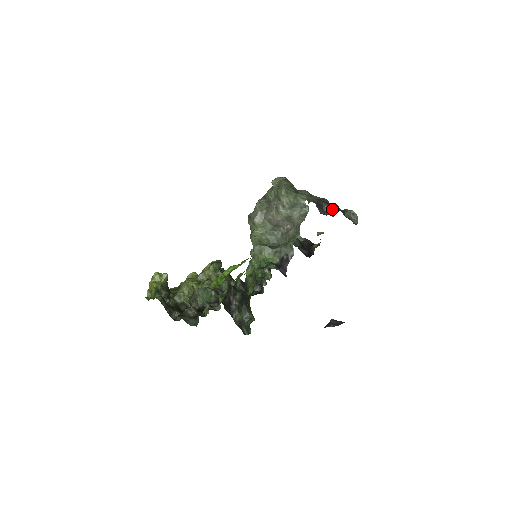
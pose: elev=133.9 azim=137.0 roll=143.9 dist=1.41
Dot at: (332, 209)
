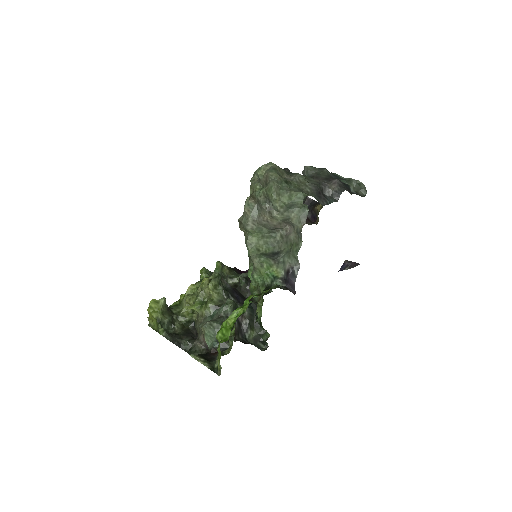
Dot at: (335, 191)
